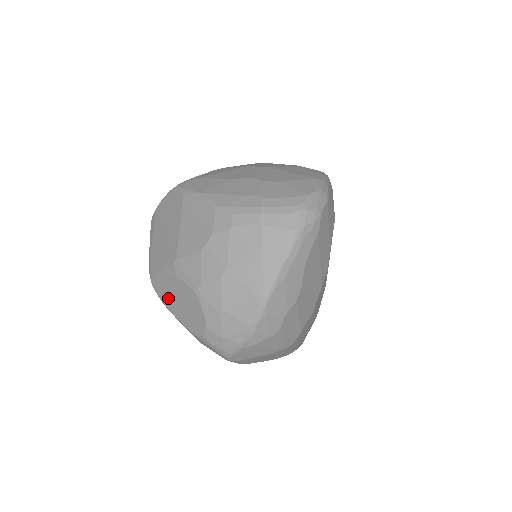
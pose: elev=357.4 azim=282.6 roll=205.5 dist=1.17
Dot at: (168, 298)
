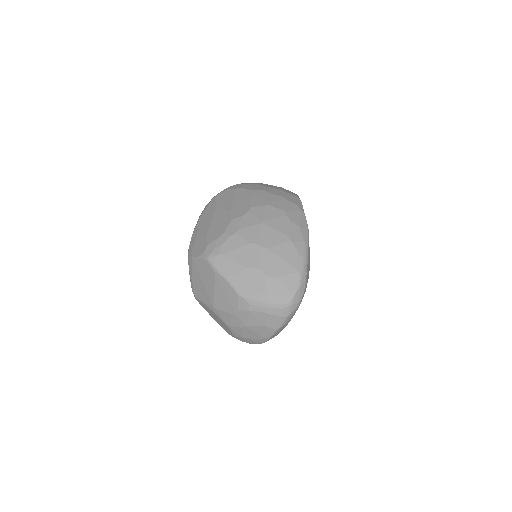
Dot at: (208, 311)
